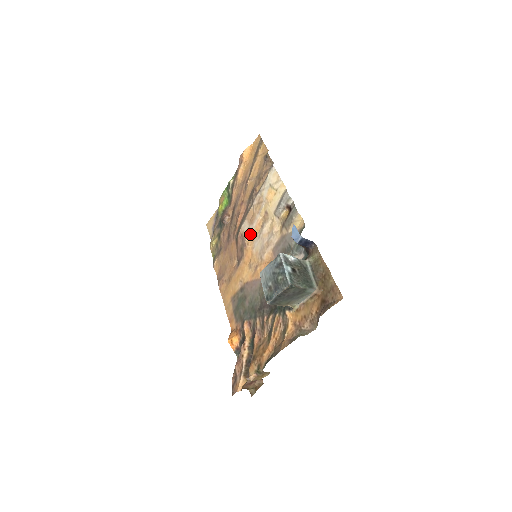
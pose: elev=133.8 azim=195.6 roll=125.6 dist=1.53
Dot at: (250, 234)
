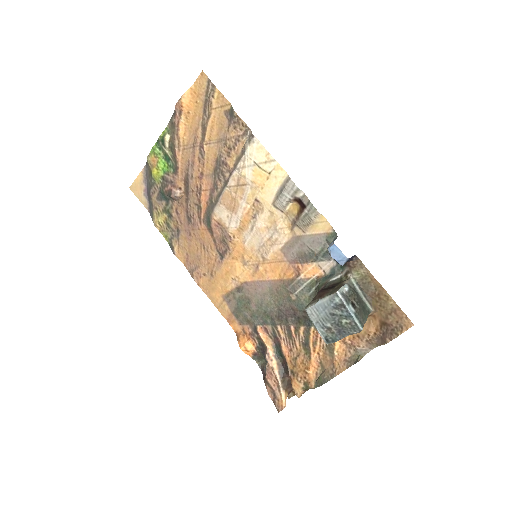
Dot at: (235, 225)
